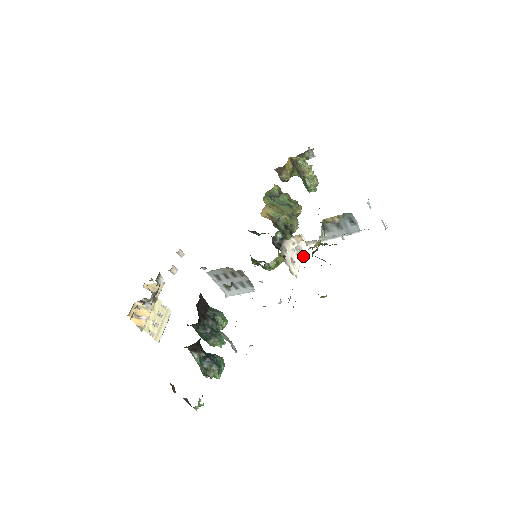
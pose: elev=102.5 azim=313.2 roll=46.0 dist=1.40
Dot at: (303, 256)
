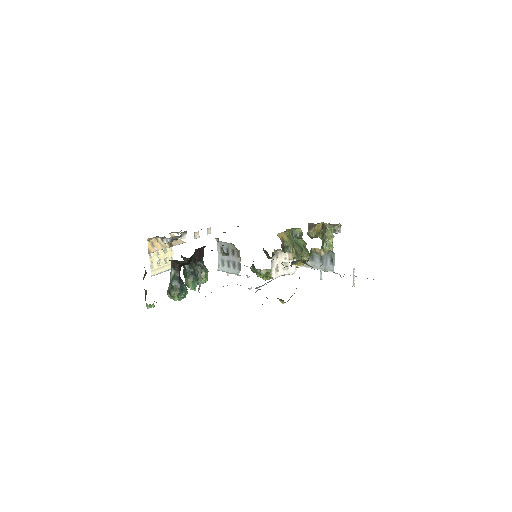
Dot at: (287, 273)
